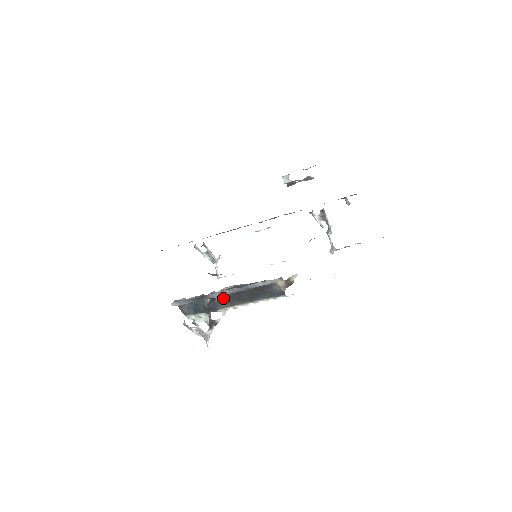
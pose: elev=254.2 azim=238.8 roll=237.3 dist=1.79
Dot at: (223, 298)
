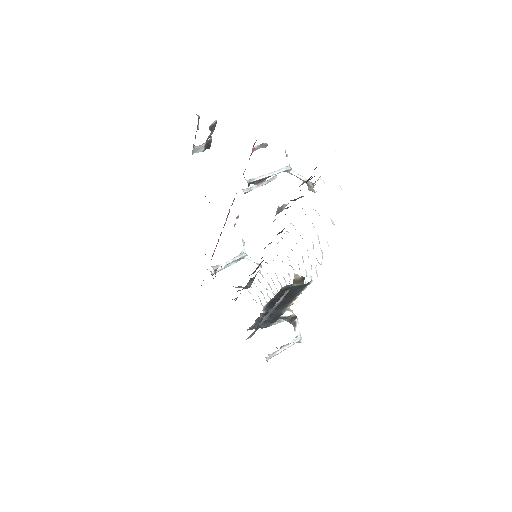
Dot at: occluded
